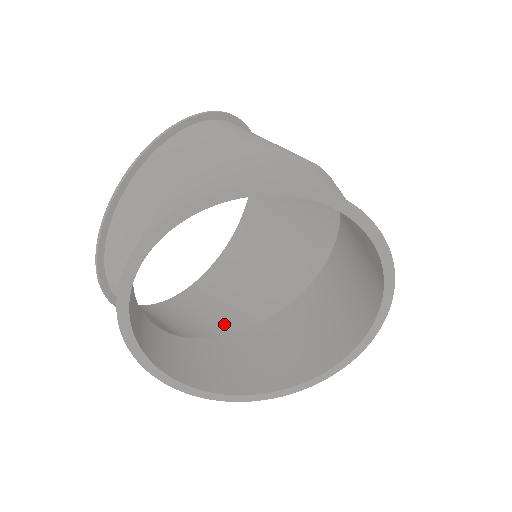
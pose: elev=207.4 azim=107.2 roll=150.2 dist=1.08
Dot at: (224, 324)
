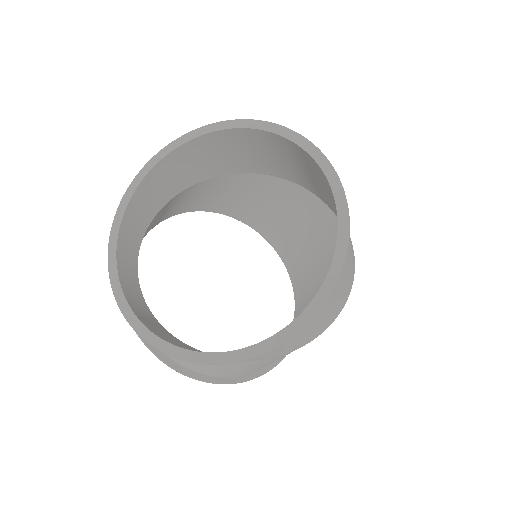
Dot at: occluded
